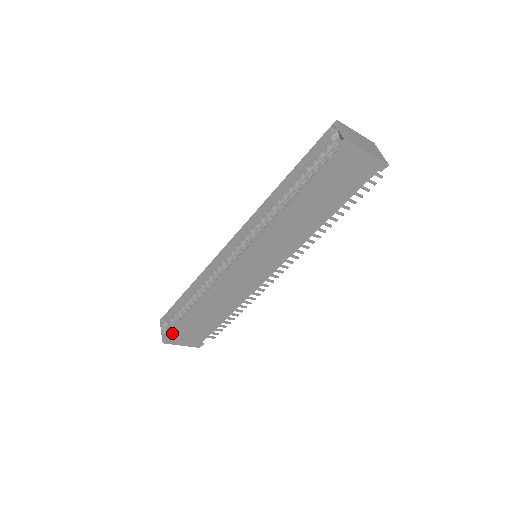
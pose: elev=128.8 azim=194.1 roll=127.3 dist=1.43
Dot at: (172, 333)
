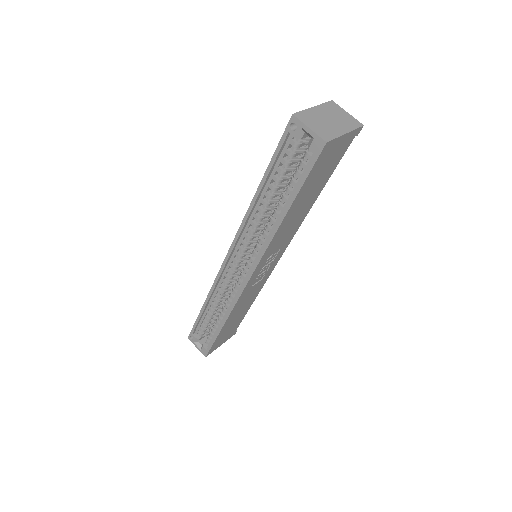
Dot at: (210, 348)
